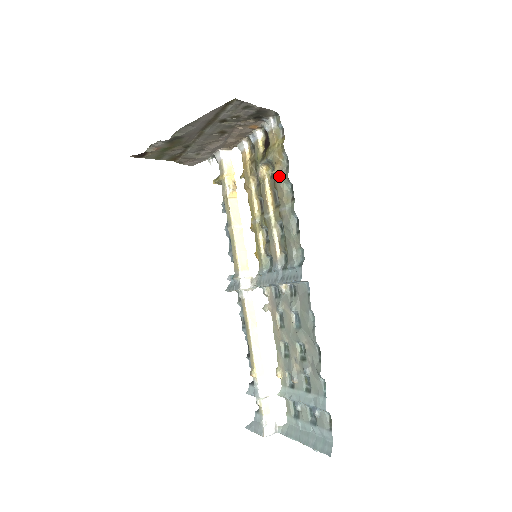
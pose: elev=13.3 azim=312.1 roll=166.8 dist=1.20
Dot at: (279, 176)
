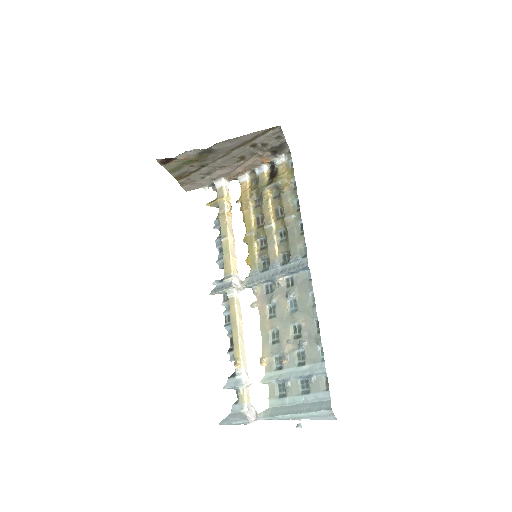
Dot at: (287, 194)
